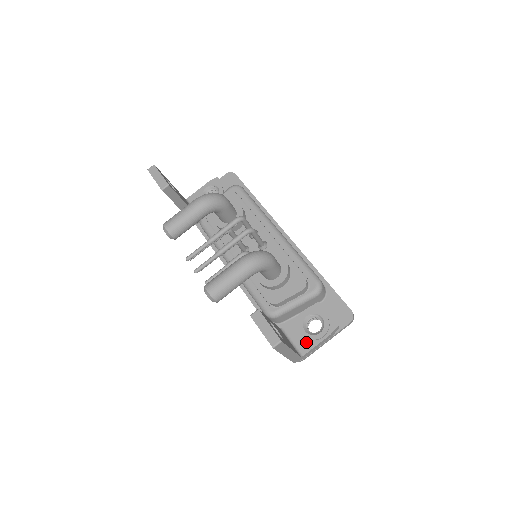
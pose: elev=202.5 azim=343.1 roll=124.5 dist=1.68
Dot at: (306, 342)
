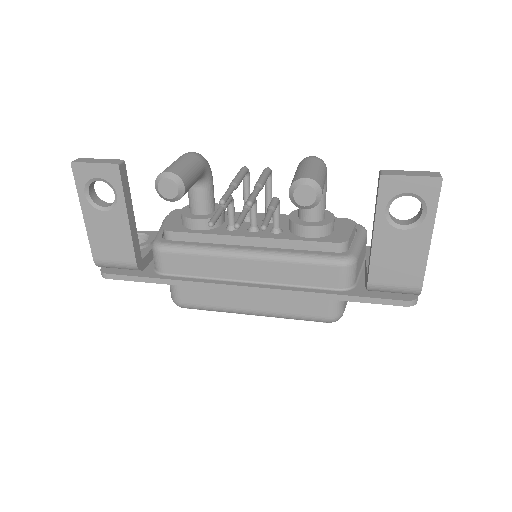
Dot at: occluded
